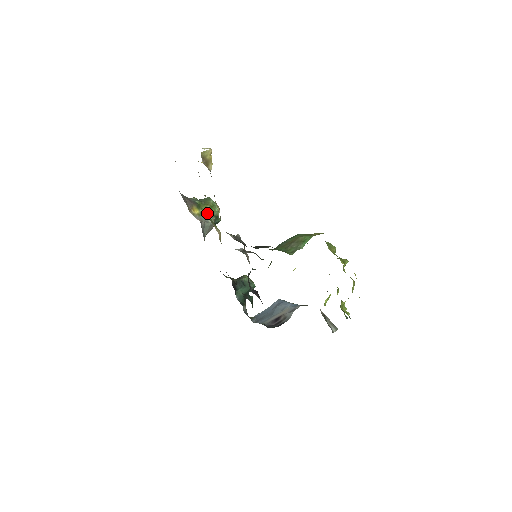
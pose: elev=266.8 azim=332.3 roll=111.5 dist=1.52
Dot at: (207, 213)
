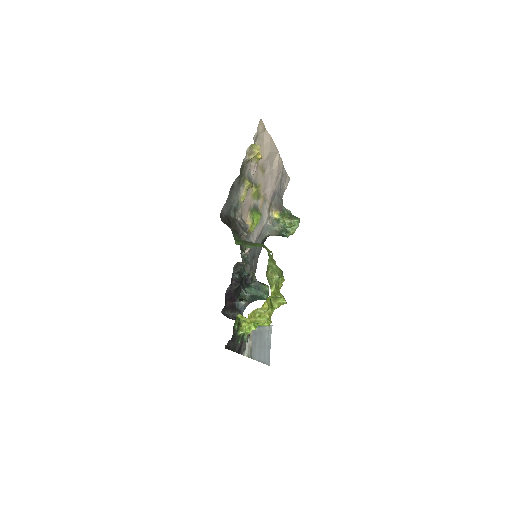
Dot at: (283, 223)
